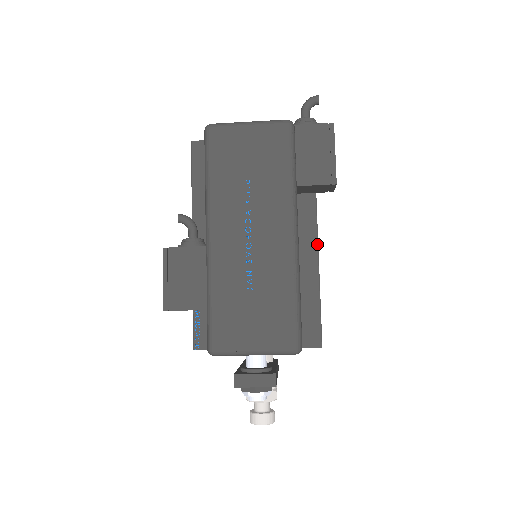
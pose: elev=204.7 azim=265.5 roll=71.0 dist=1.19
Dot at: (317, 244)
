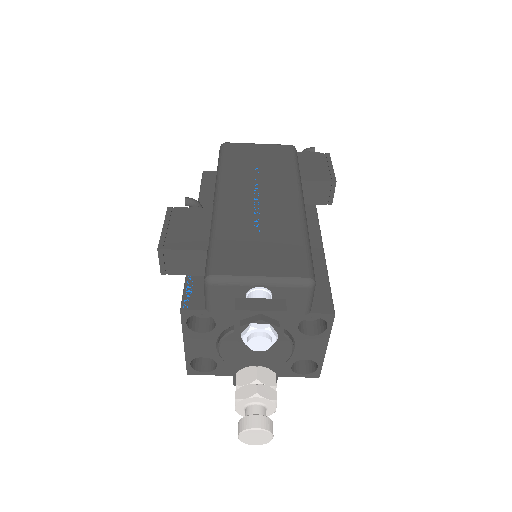
Dot at: (320, 235)
